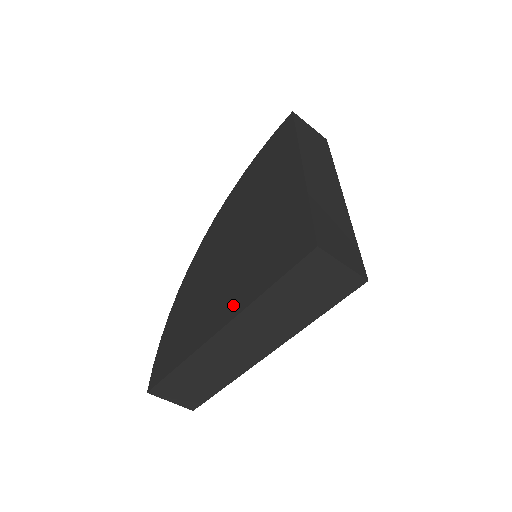
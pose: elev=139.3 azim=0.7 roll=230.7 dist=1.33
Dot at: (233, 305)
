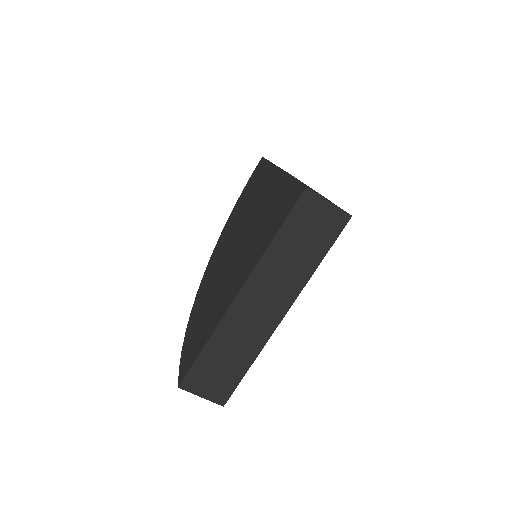
Dot at: (247, 270)
